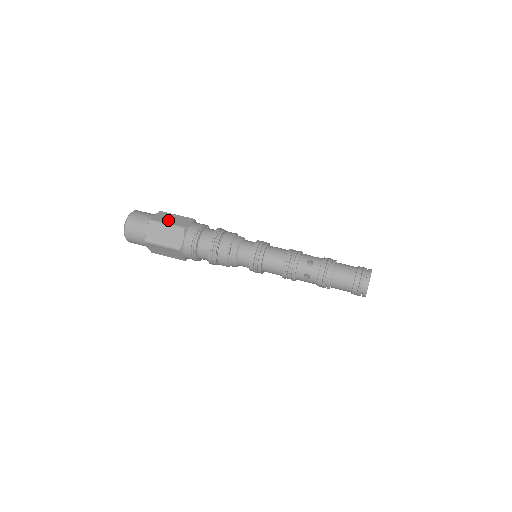
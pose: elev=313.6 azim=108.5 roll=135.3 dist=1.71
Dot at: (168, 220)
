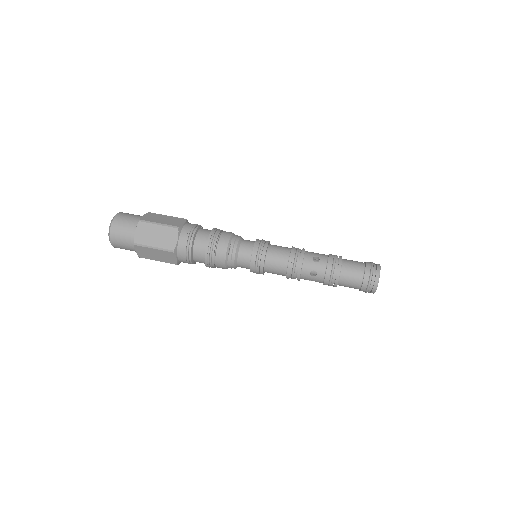
Dot at: (159, 220)
